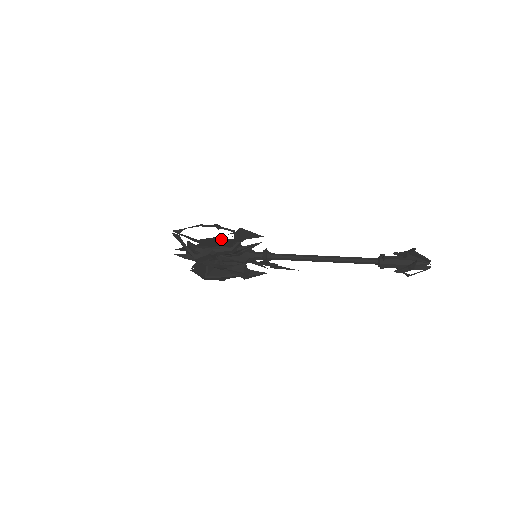
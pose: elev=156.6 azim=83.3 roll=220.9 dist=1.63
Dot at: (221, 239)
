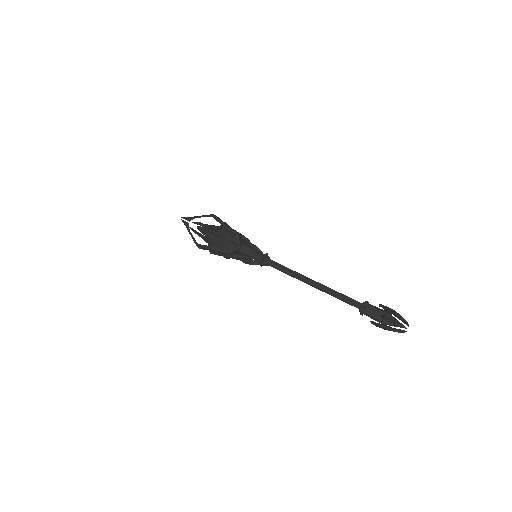
Dot at: occluded
